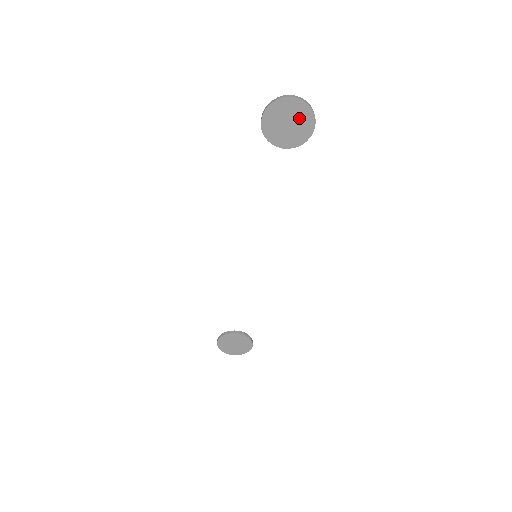
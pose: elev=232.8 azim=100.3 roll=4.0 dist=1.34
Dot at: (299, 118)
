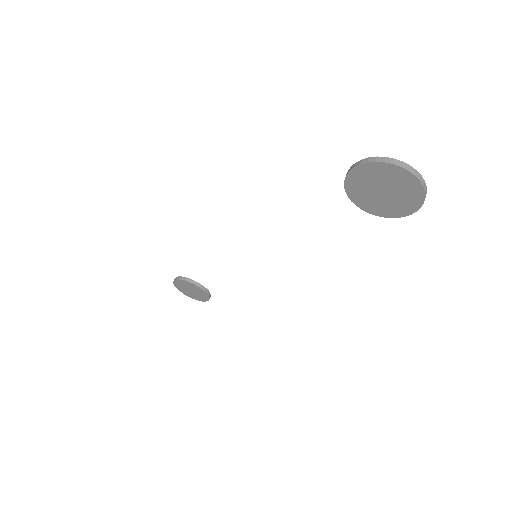
Dot at: (401, 195)
